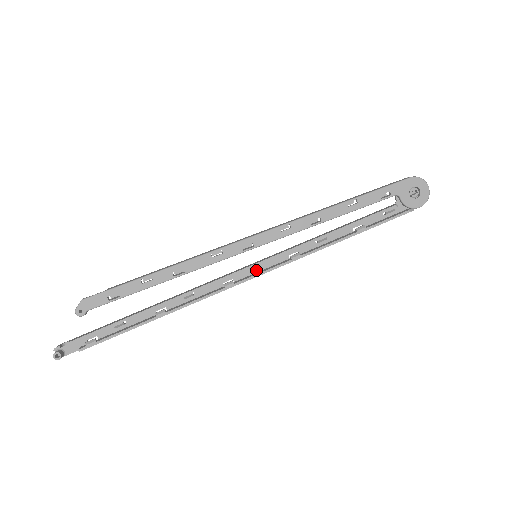
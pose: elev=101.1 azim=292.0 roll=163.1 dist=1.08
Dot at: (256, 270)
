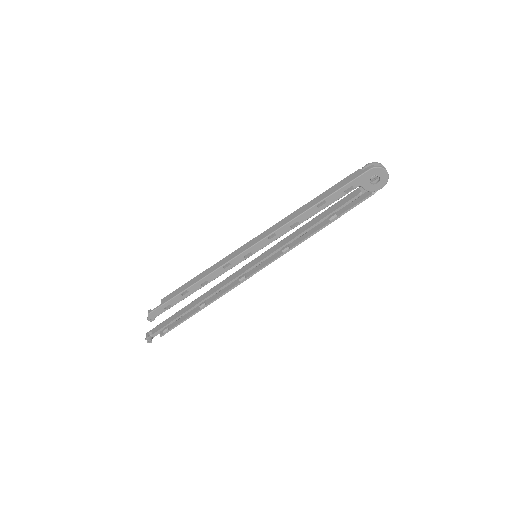
Dot at: occluded
